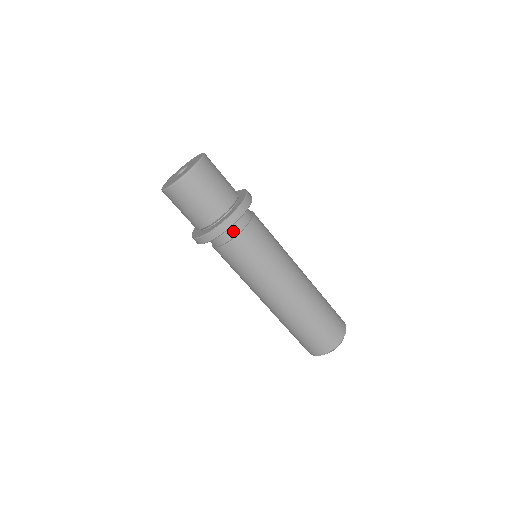
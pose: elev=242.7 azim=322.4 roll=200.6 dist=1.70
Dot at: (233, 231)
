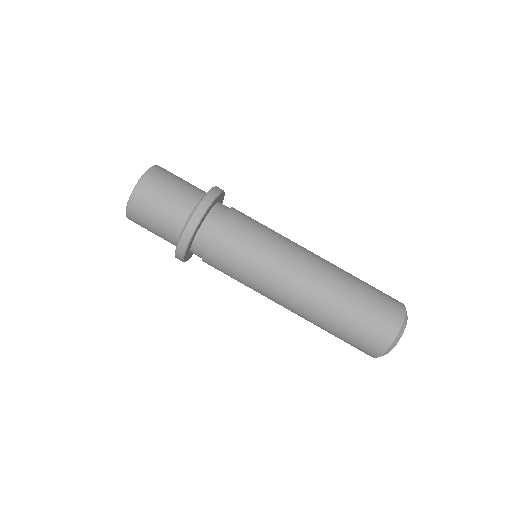
Dot at: (217, 216)
